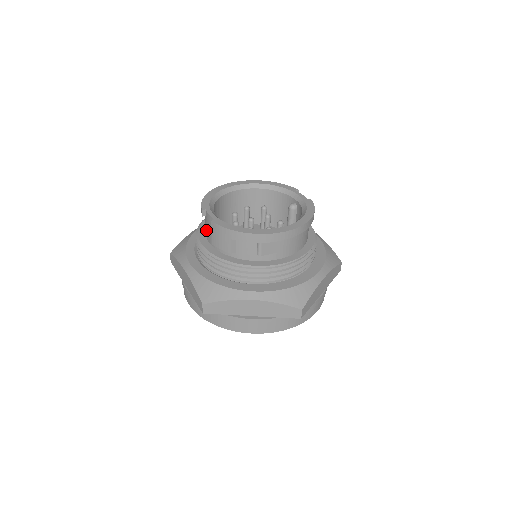
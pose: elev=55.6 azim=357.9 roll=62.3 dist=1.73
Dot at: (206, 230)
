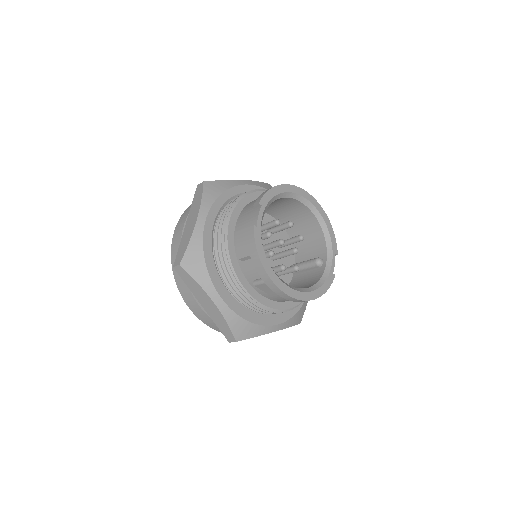
Dot at: (245, 213)
